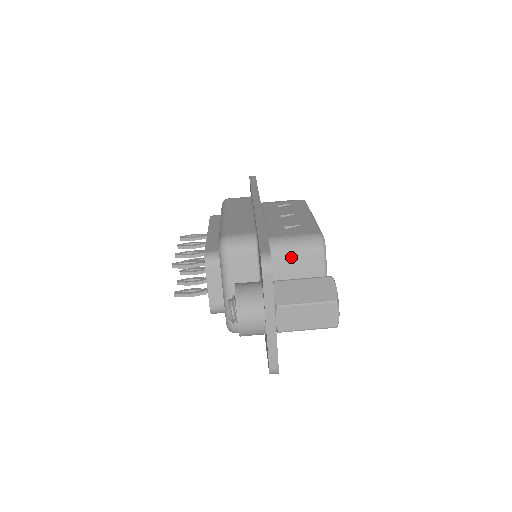
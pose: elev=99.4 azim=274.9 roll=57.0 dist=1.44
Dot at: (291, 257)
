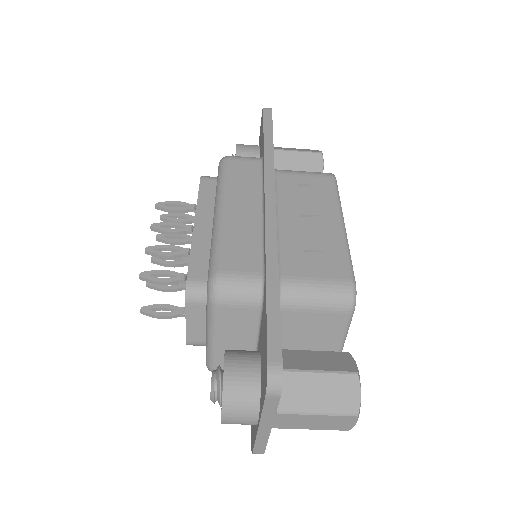
Dot at: (306, 312)
